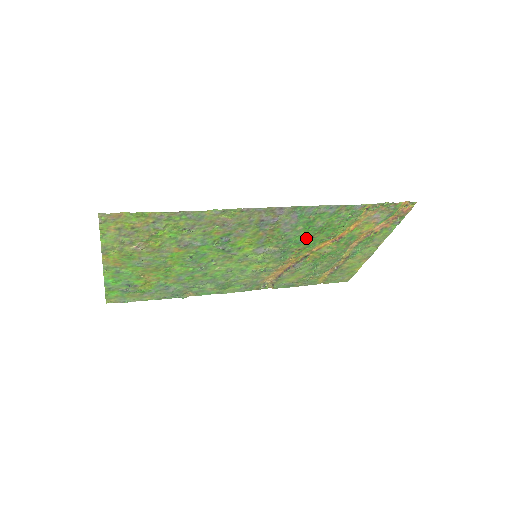
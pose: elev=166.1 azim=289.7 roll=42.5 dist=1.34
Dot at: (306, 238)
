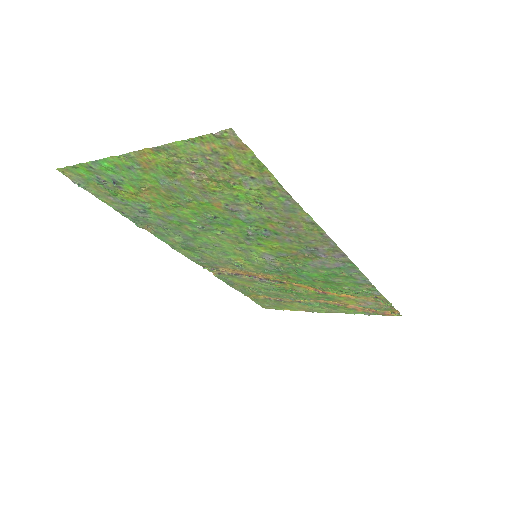
Dot at: (309, 277)
